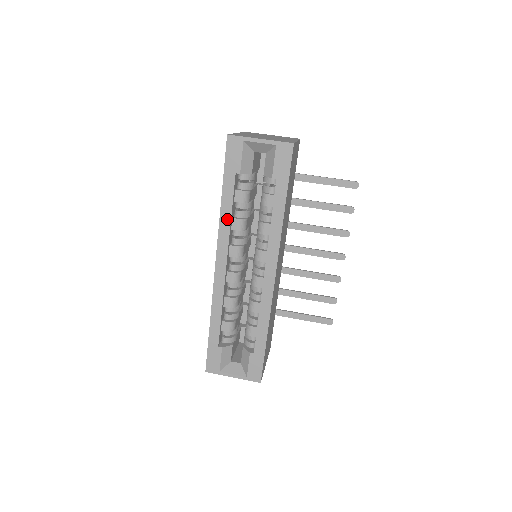
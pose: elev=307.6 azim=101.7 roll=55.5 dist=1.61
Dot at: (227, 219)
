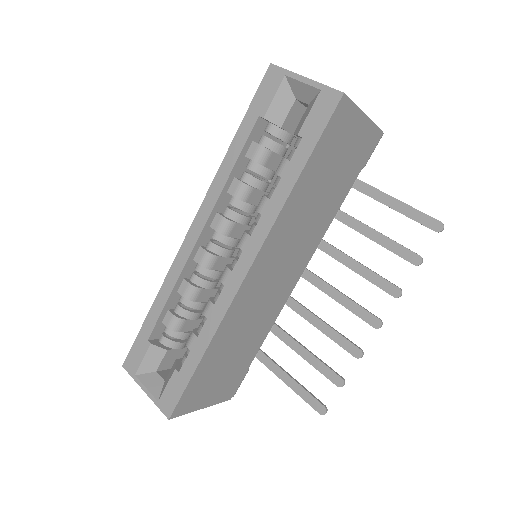
Dot at: (225, 174)
